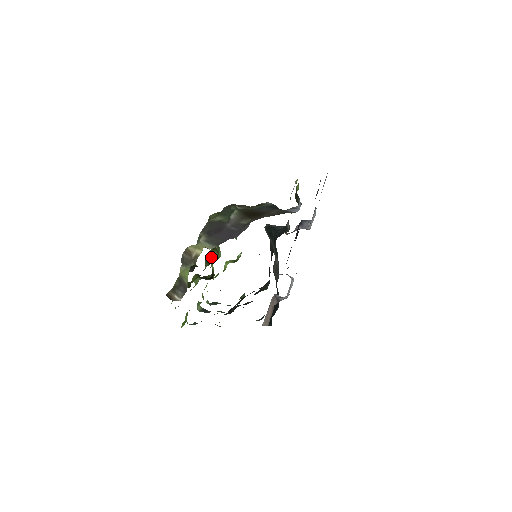
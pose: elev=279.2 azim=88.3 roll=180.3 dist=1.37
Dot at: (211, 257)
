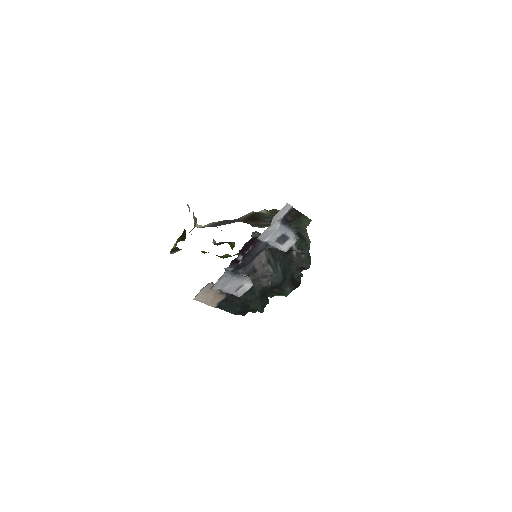
Dot at: occluded
